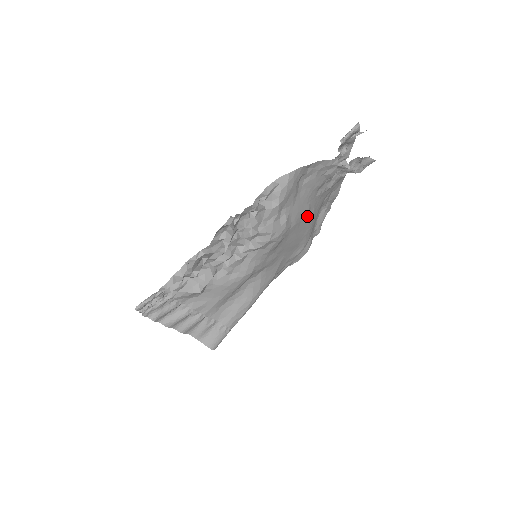
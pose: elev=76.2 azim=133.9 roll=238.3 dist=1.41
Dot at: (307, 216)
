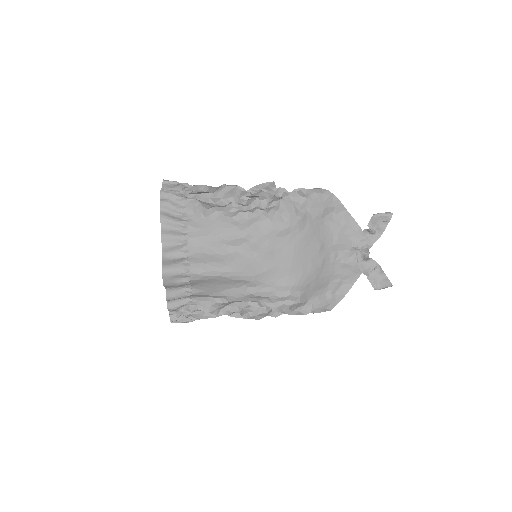
Dot at: (315, 253)
